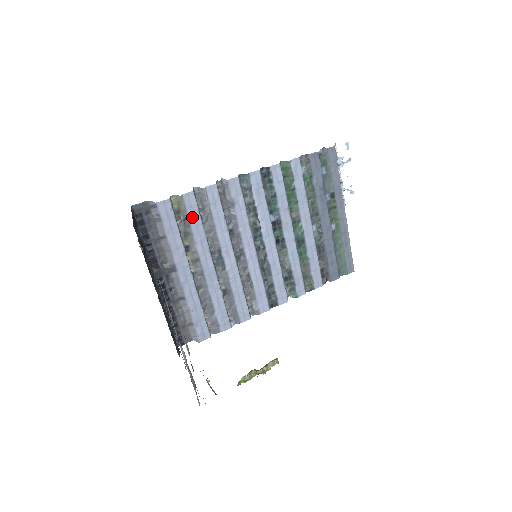
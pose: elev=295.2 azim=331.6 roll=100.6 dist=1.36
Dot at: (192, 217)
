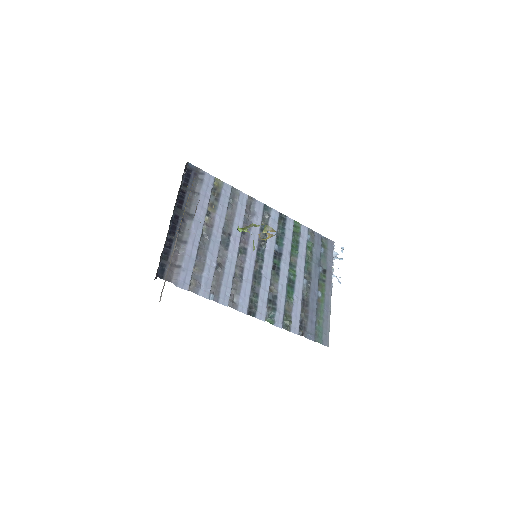
Dot at: (223, 199)
